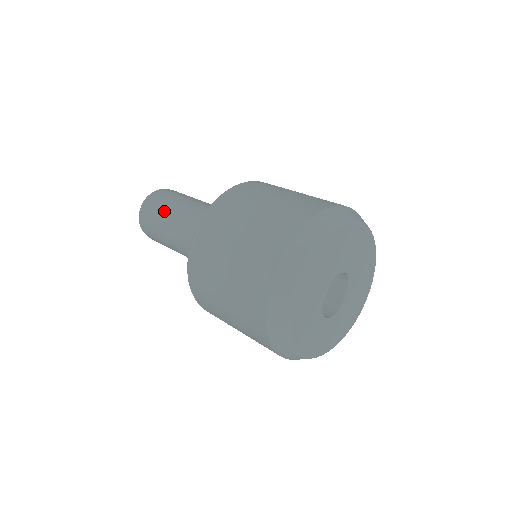
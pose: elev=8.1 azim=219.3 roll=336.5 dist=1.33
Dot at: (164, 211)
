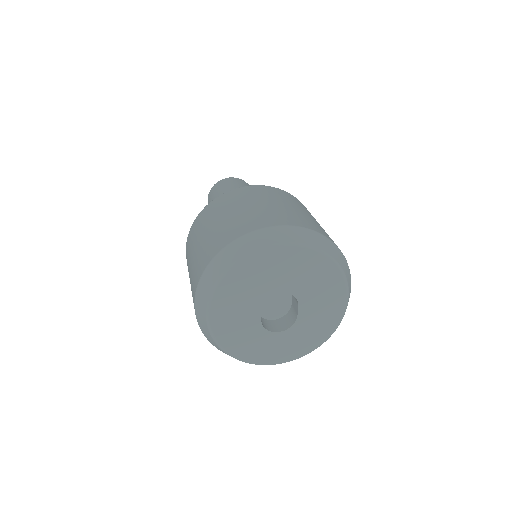
Dot at: occluded
